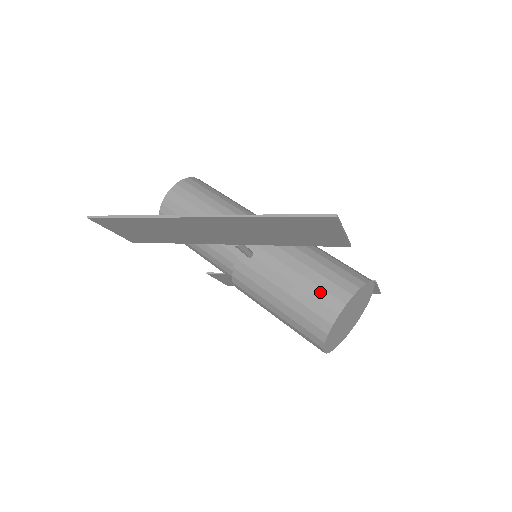
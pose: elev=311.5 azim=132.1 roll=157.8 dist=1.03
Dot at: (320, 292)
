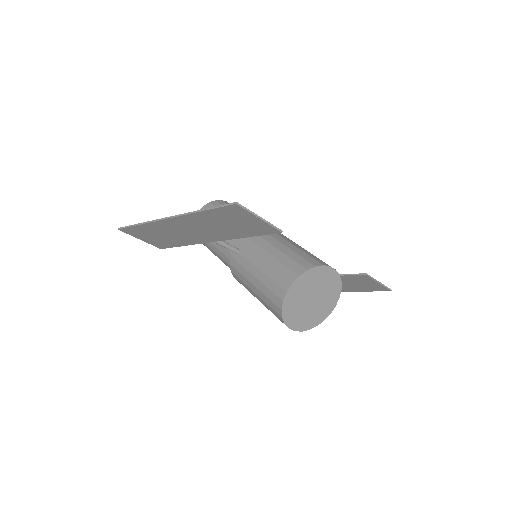
Dot at: (277, 275)
